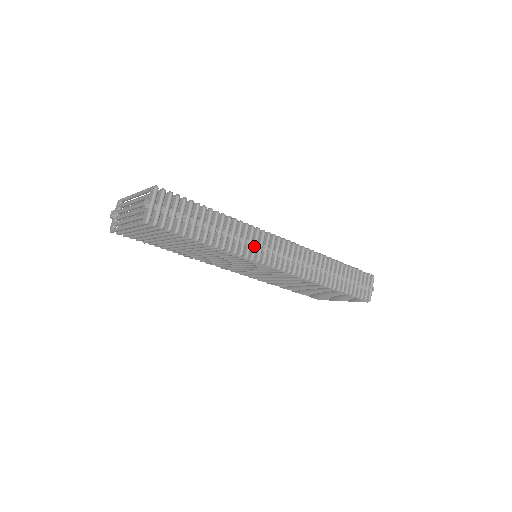
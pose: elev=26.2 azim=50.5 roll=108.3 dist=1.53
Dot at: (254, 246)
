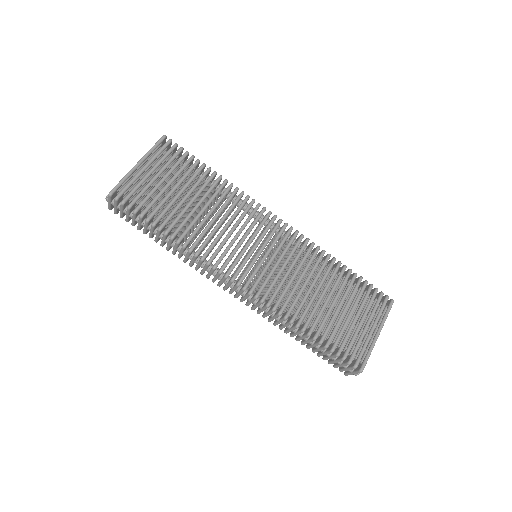
Dot at: occluded
